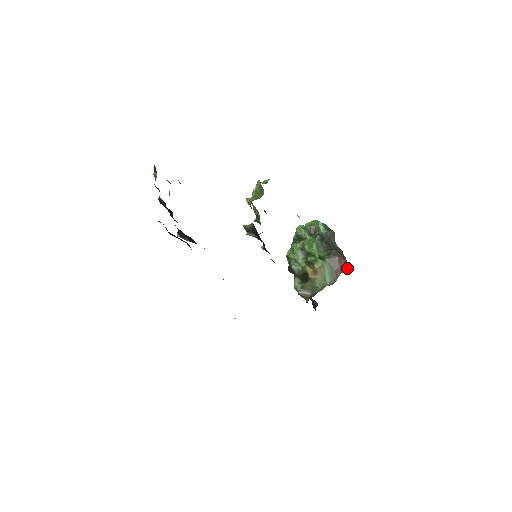
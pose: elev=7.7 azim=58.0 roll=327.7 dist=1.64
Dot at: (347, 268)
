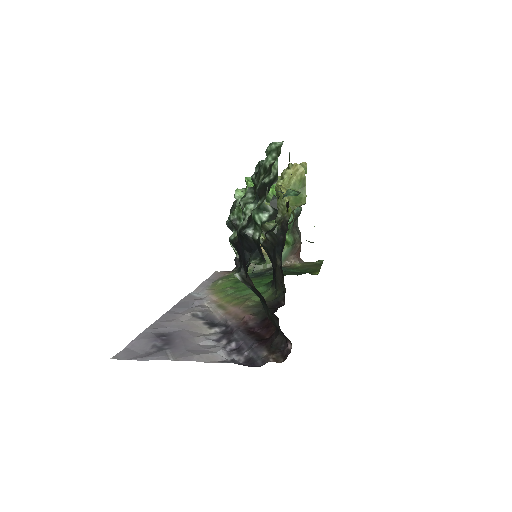
Dot at: (299, 256)
